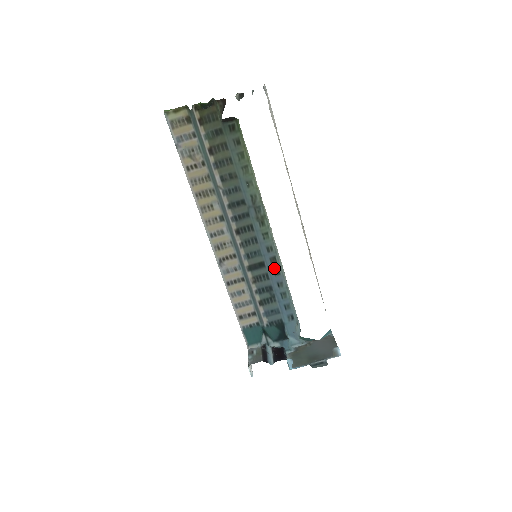
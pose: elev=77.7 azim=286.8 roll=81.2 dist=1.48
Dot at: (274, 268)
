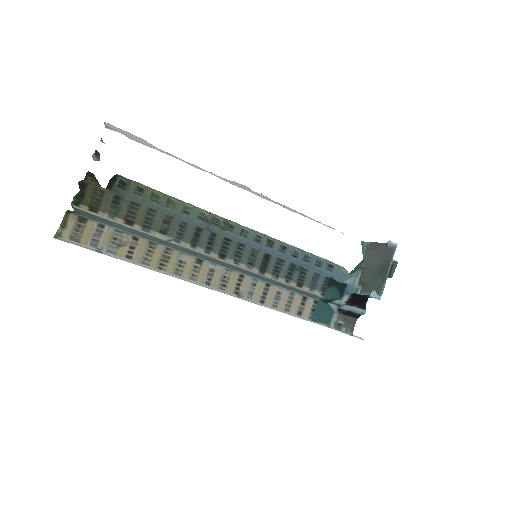
Dot at: (277, 248)
